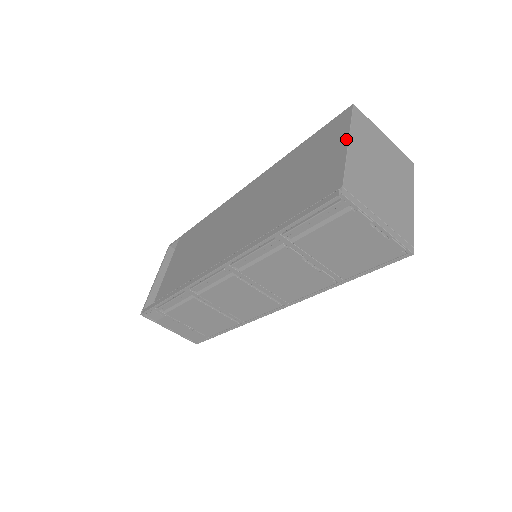
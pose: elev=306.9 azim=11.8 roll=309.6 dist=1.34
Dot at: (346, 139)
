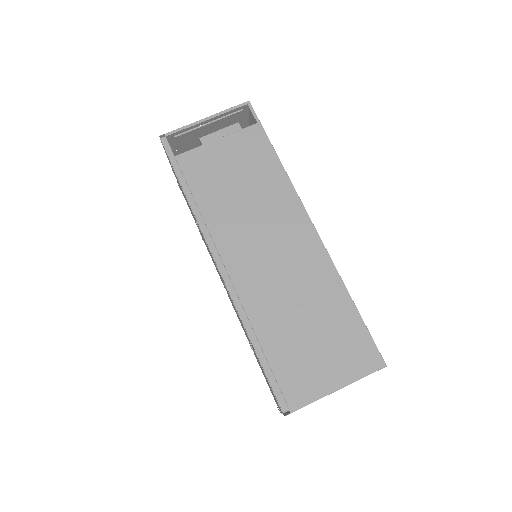
Dot at: (343, 385)
